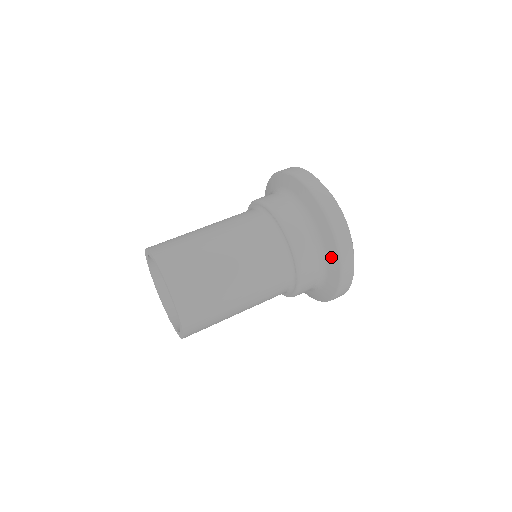
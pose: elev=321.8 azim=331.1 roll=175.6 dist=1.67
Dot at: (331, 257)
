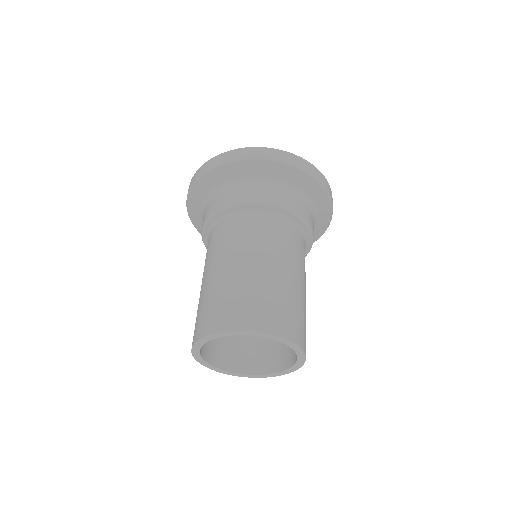
Dot at: (323, 207)
